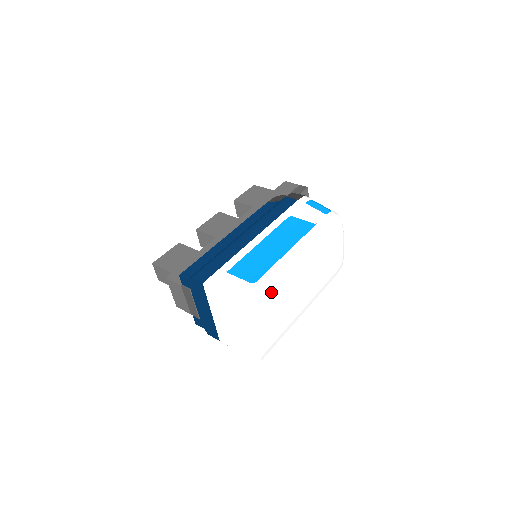
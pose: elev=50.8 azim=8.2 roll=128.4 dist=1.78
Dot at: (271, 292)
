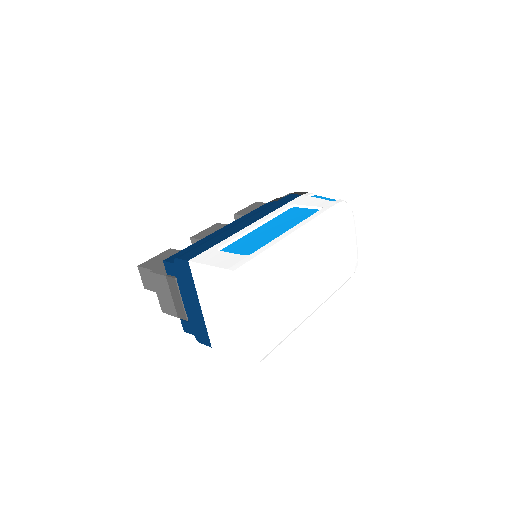
Dot at: (269, 265)
